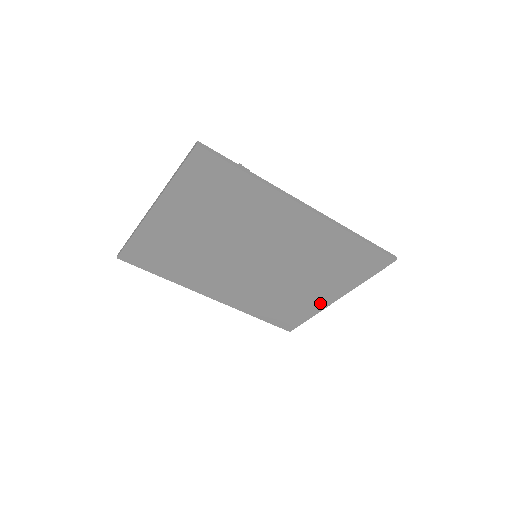
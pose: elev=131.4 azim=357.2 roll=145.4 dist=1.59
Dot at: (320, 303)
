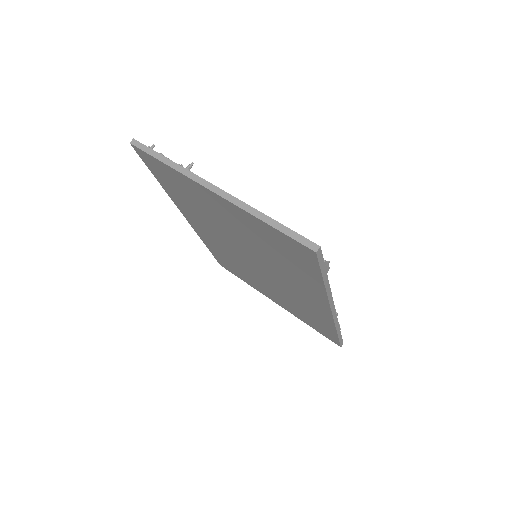
Dot at: (263, 292)
